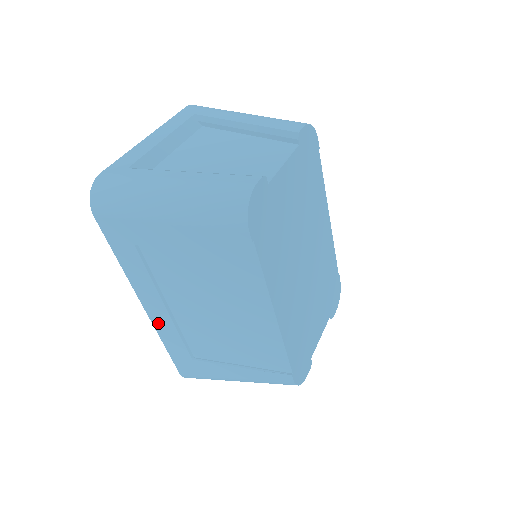
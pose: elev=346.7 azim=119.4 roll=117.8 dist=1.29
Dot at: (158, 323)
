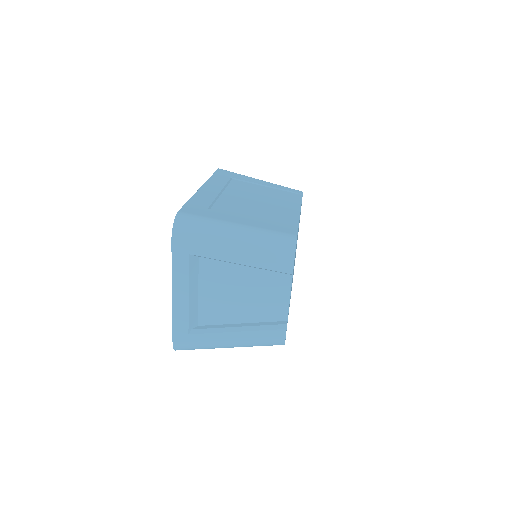
Dot at: occluded
